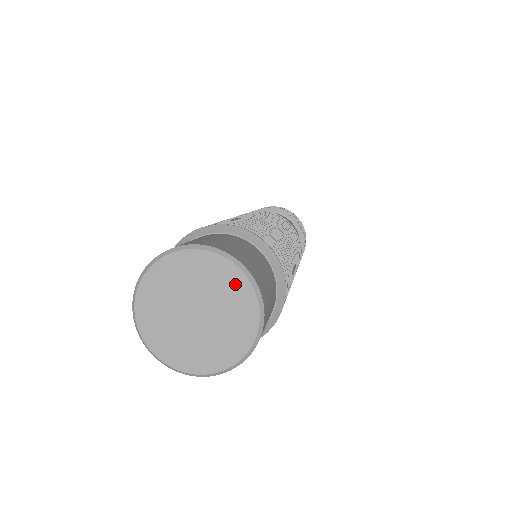
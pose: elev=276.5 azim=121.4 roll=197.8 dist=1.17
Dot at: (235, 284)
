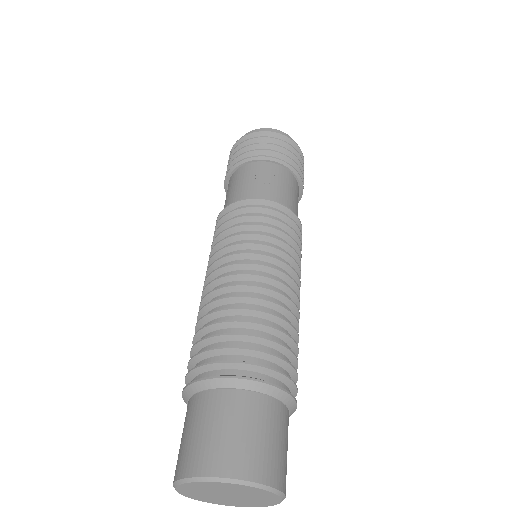
Dot at: (247, 489)
